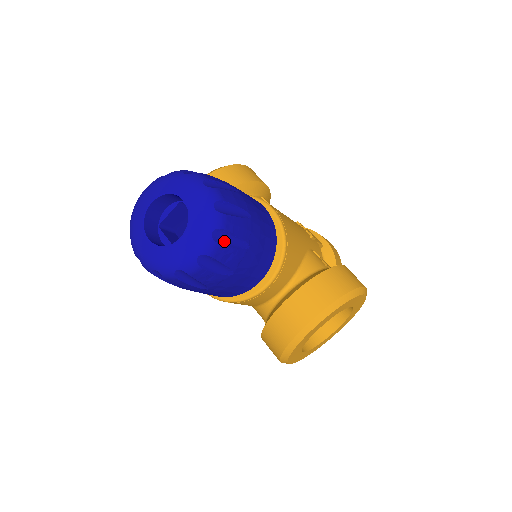
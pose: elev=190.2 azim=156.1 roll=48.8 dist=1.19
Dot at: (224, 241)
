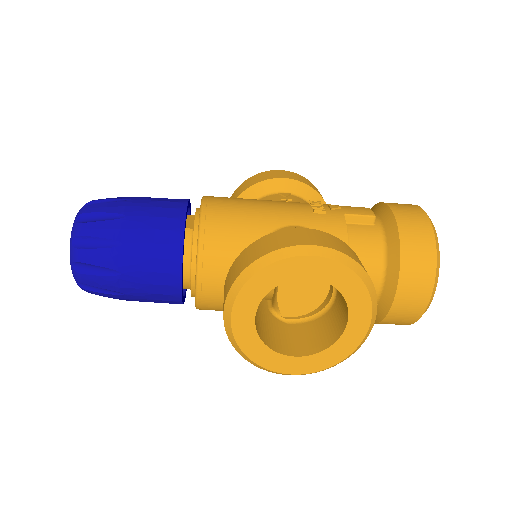
Dot at: (87, 245)
